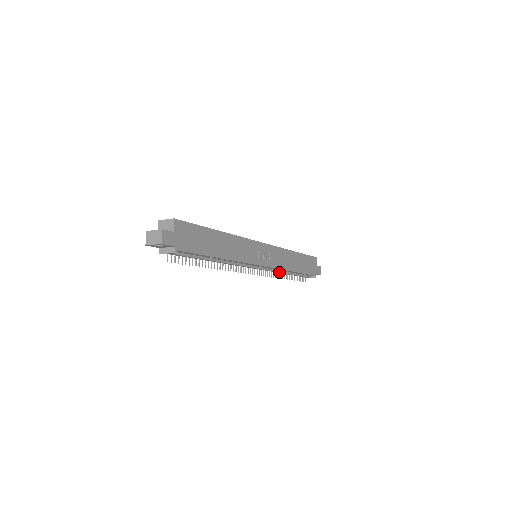
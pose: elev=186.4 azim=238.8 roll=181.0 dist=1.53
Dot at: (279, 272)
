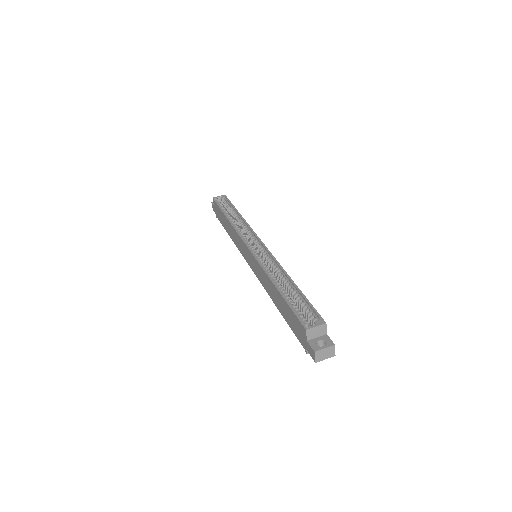
Dot at: occluded
